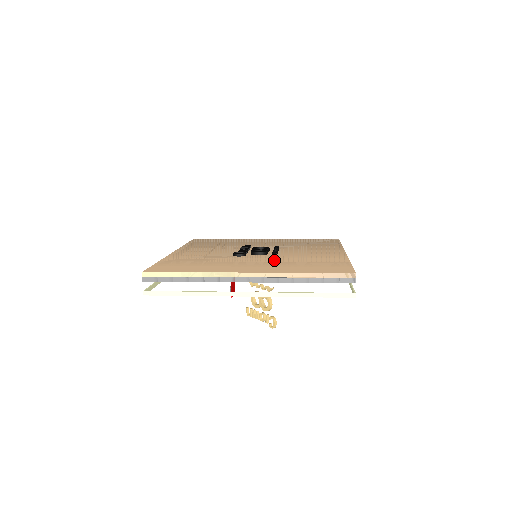
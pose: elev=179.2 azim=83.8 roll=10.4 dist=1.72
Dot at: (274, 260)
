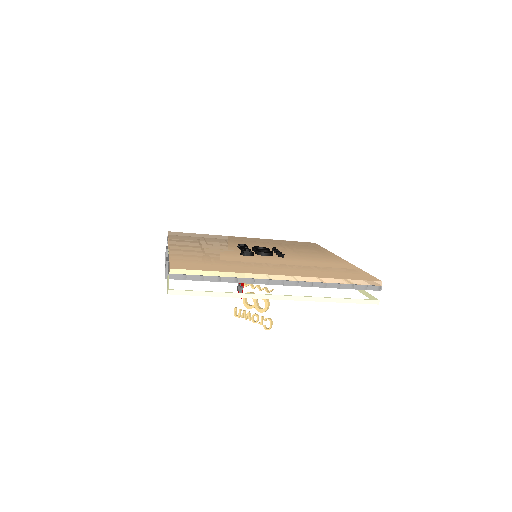
Dot at: (289, 263)
